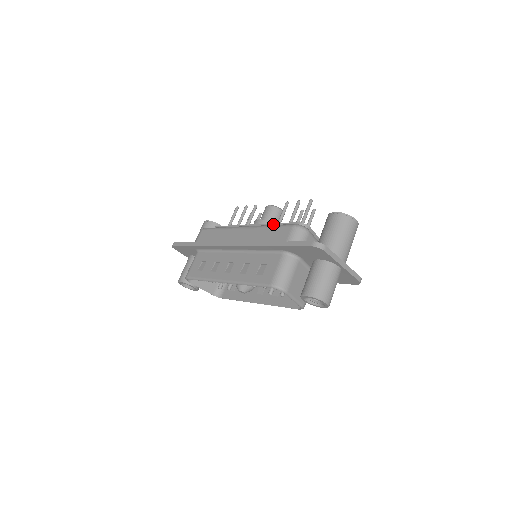
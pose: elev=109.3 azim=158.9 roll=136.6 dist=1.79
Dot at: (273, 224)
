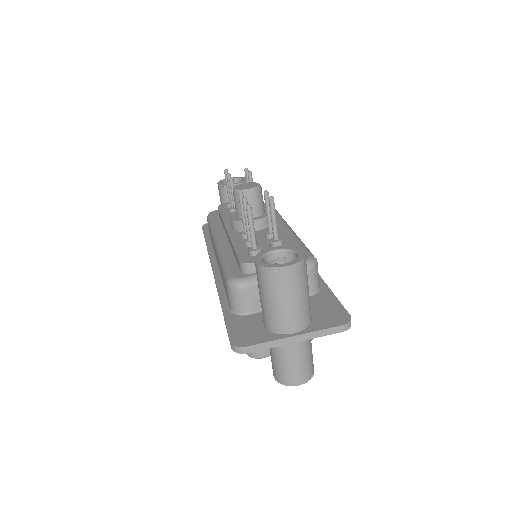
Dot at: occluded
